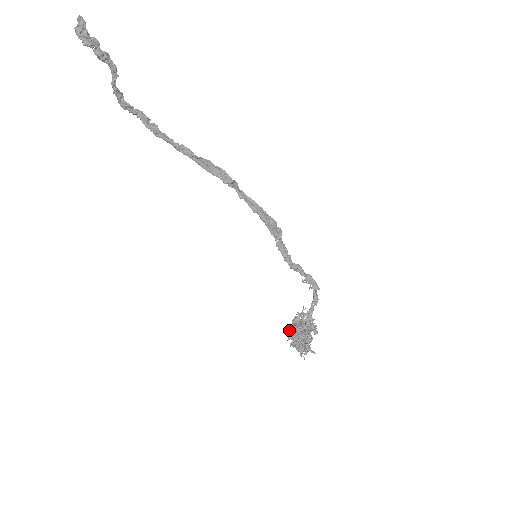
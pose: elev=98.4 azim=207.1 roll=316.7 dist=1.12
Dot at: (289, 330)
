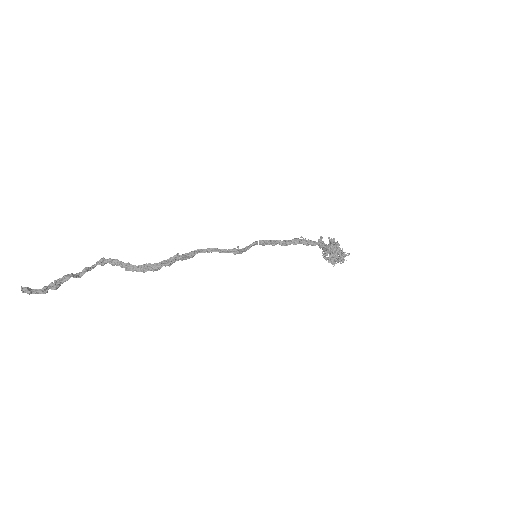
Dot at: occluded
